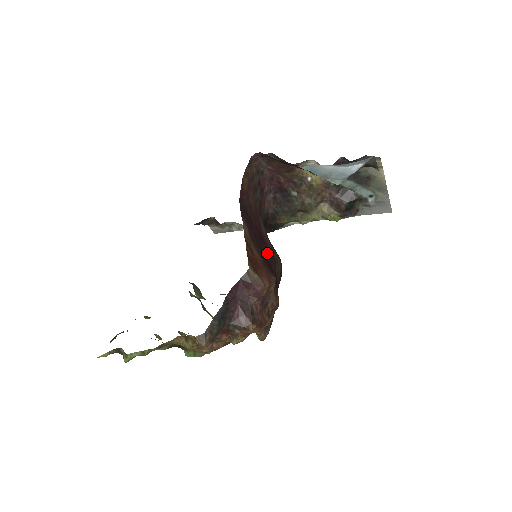
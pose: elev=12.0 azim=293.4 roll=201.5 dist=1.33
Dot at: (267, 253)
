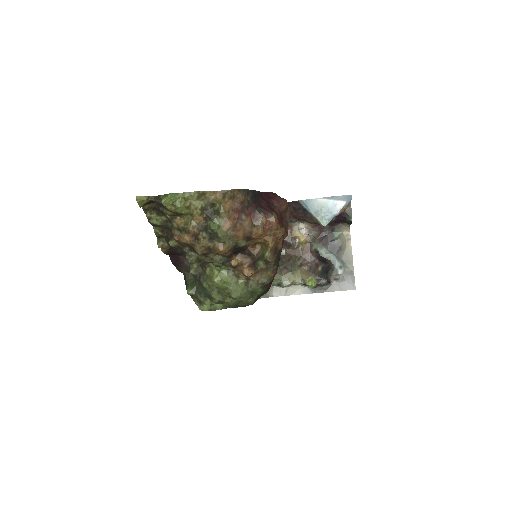
Dot at: occluded
